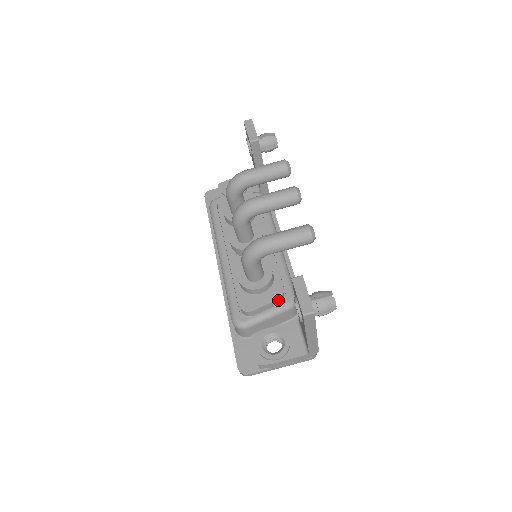
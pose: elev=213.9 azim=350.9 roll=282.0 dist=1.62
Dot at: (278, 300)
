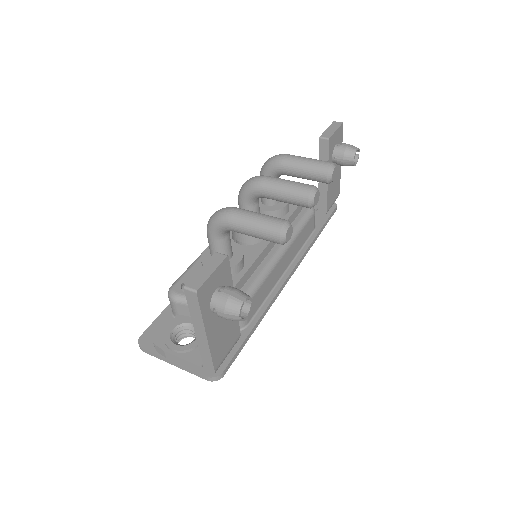
Dot at: occluded
